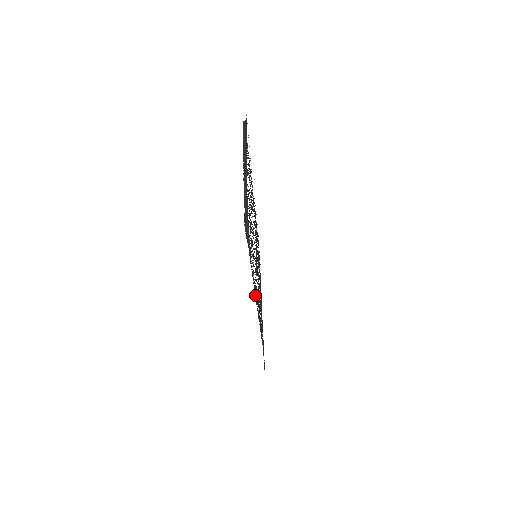
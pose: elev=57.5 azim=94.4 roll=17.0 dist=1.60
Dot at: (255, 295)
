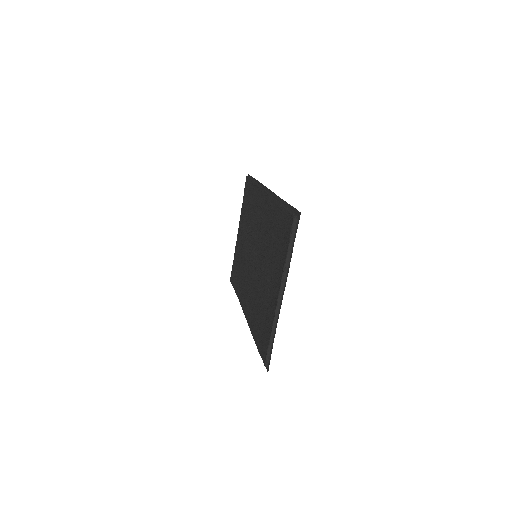
Dot at: (251, 329)
